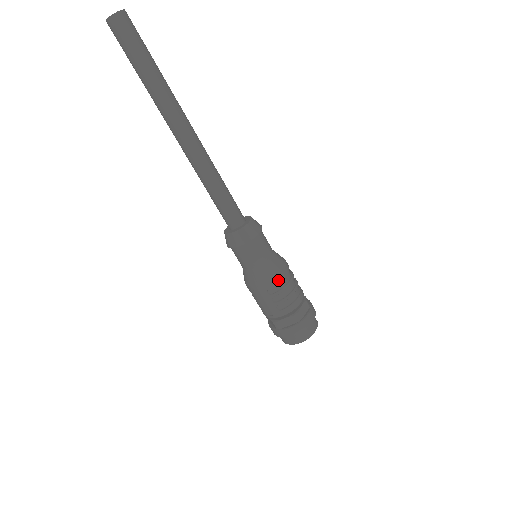
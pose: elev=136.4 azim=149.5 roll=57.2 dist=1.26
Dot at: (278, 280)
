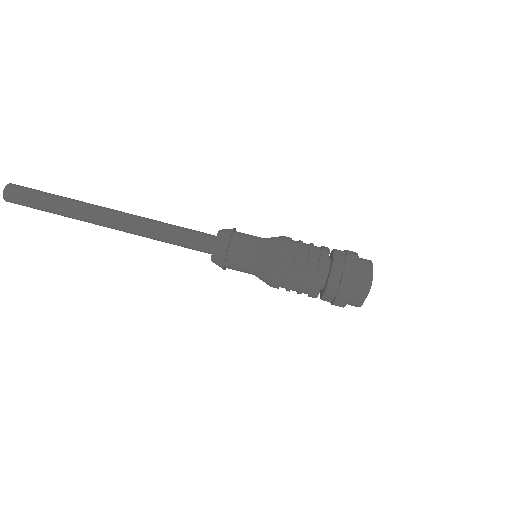
Dot at: (285, 249)
